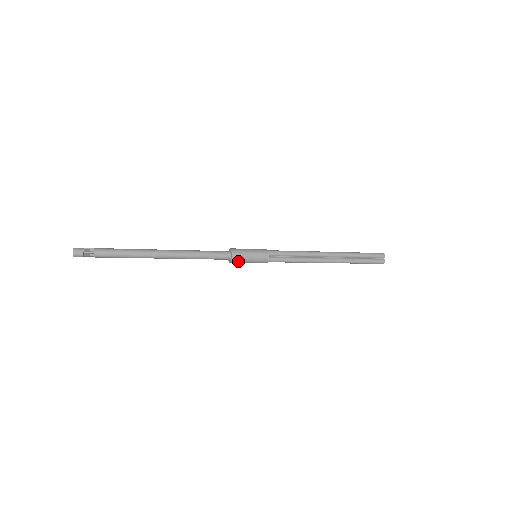
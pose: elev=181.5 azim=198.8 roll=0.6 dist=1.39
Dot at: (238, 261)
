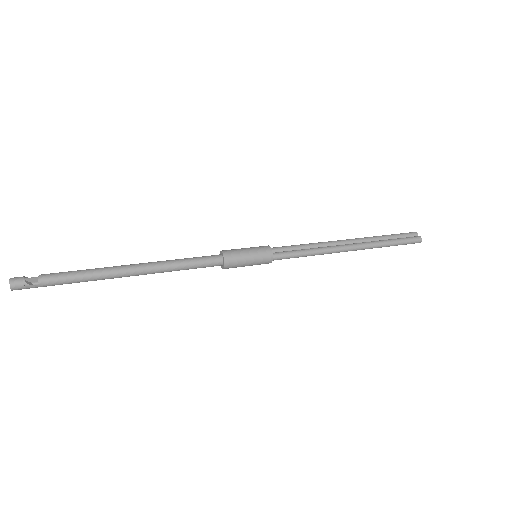
Dot at: (234, 260)
